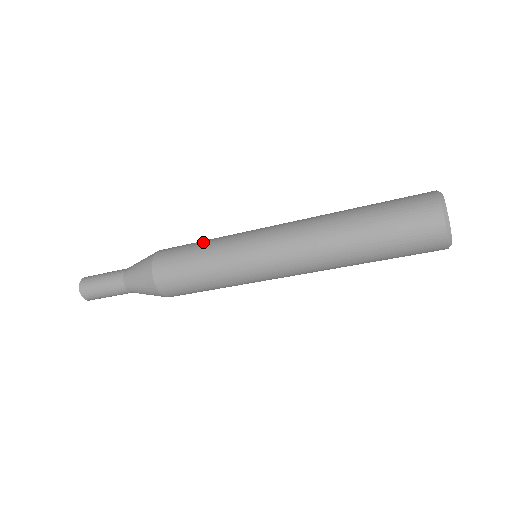
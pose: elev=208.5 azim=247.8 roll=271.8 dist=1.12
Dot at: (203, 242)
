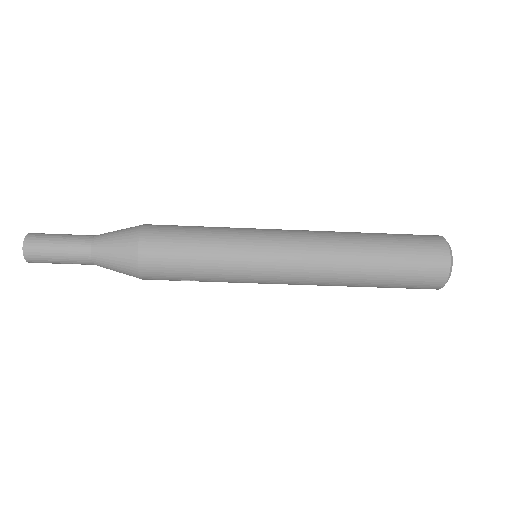
Dot at: occluded
